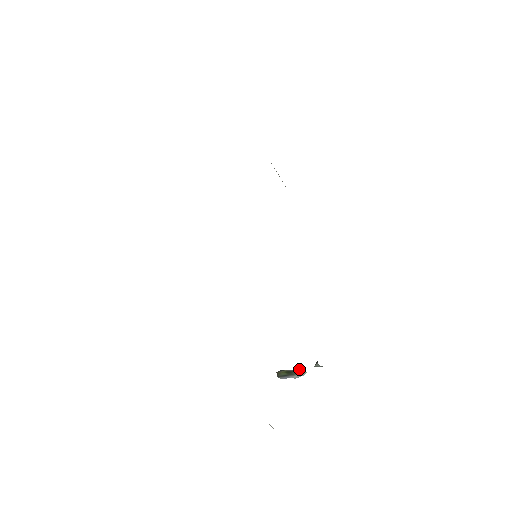
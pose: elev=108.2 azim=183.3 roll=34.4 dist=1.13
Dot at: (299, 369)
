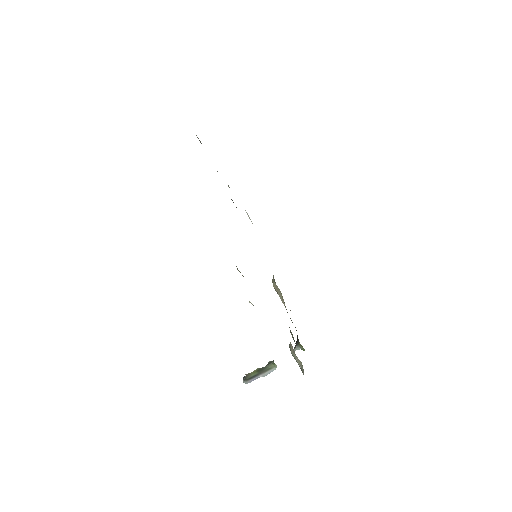
Dot at: (272, 363)
